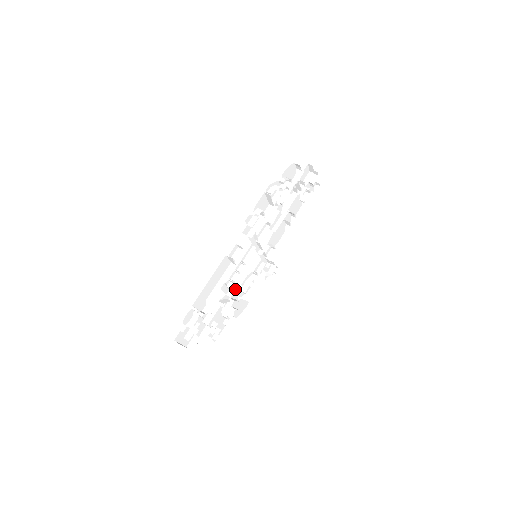
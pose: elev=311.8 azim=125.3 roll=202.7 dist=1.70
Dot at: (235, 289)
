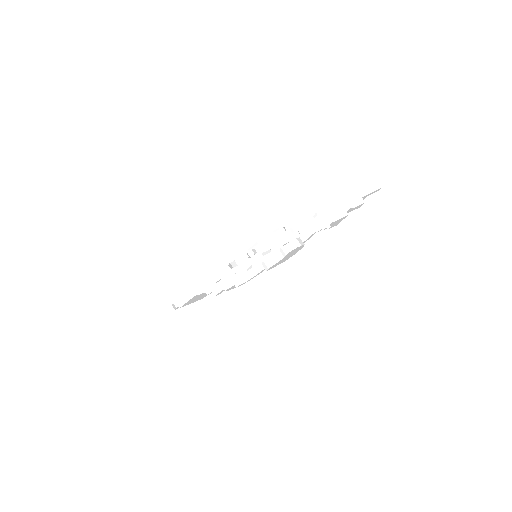
Dot at: occluded
